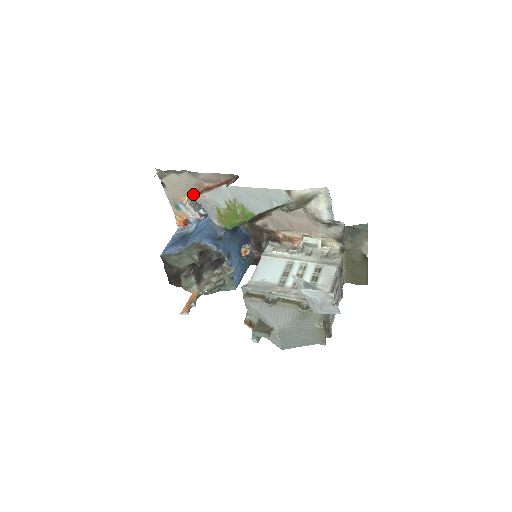
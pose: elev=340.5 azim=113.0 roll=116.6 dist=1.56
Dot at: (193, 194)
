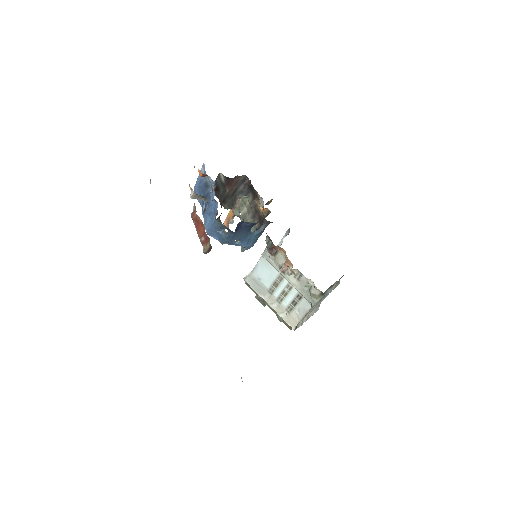
Dot at: occluded
